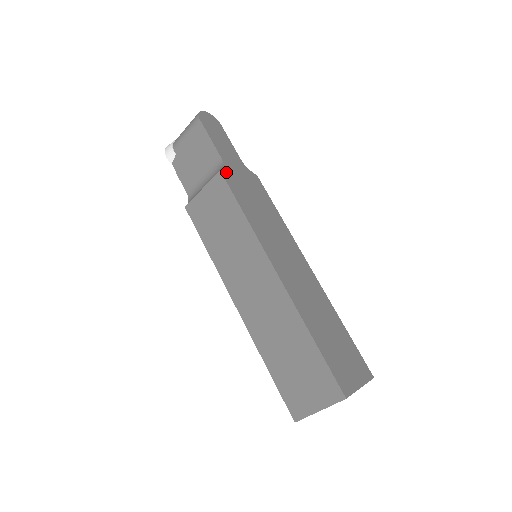
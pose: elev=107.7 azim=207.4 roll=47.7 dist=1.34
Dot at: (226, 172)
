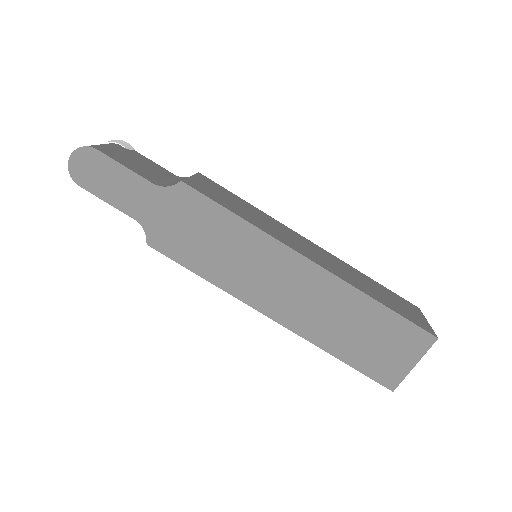
Dot at: (152, 237)
